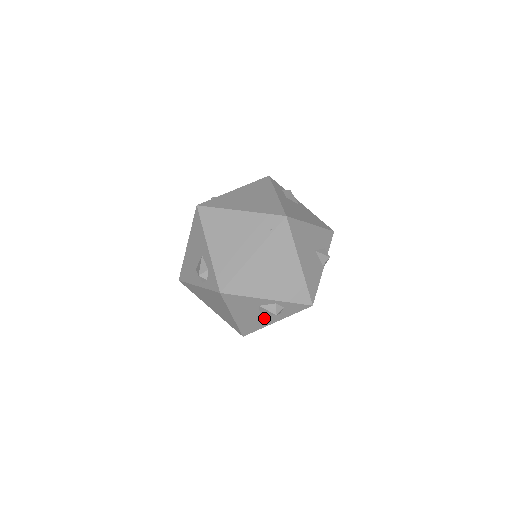
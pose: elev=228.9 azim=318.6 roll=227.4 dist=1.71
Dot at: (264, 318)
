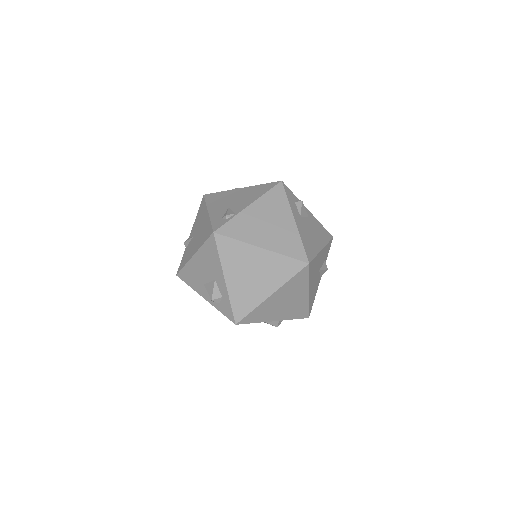
Dot at: occluded
